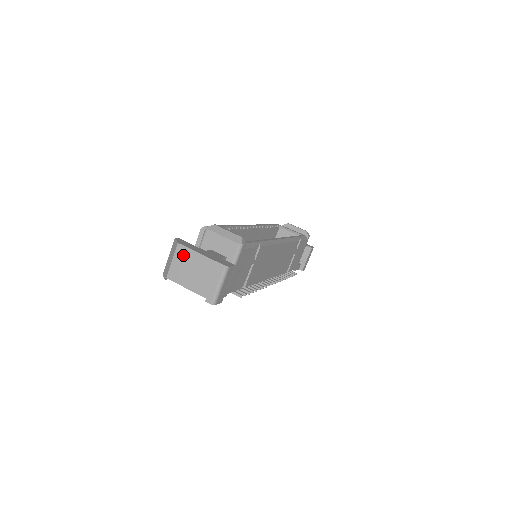
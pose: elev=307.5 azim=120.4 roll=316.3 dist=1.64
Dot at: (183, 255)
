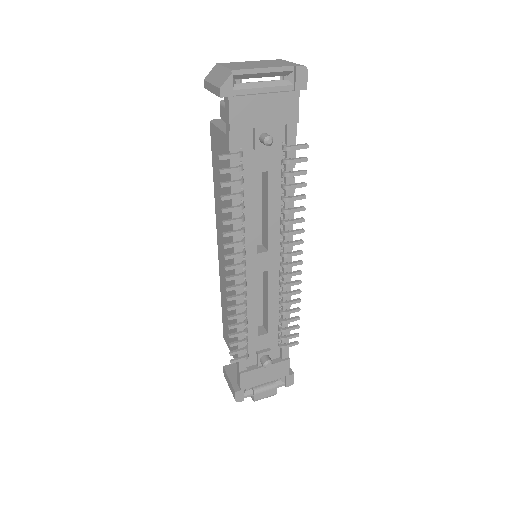
Dot at: (232, 64)
